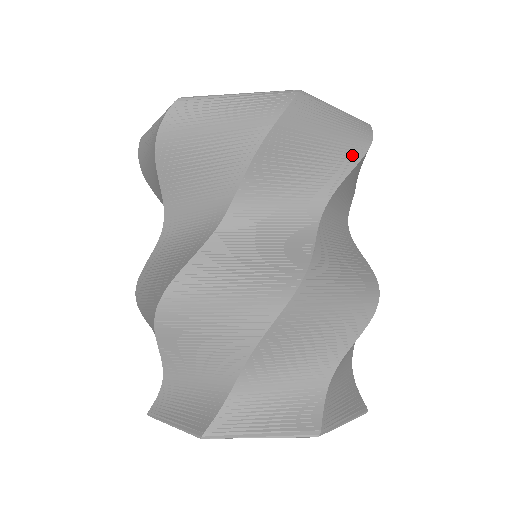
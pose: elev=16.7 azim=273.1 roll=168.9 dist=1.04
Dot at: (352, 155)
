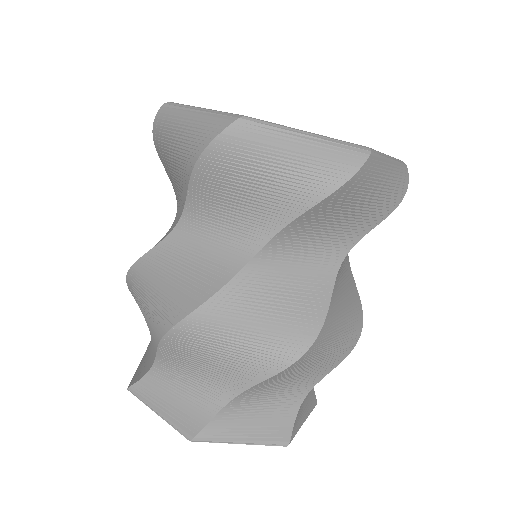
Dot at: (387, 209)
